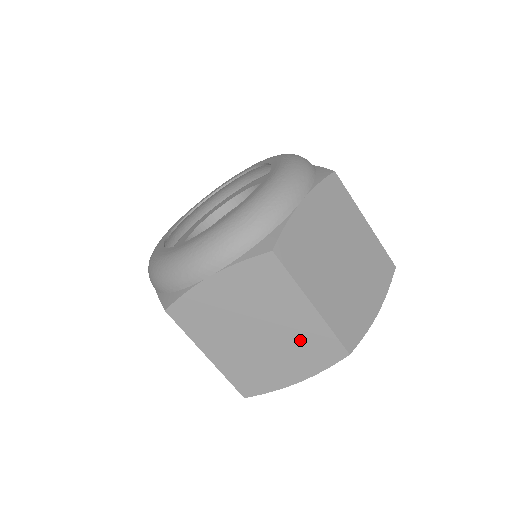
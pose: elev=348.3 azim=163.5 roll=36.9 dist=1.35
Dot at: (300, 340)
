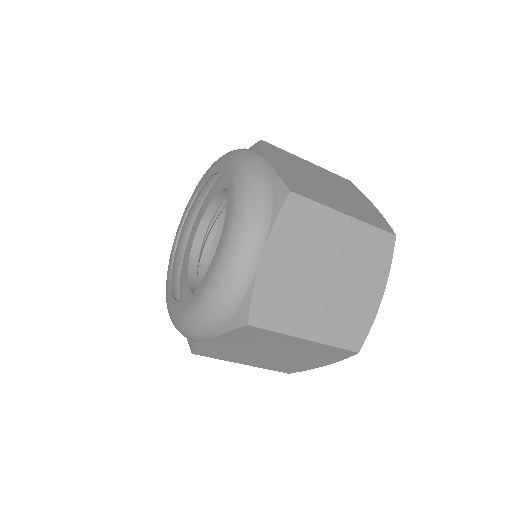
Dot at: (310, 352)
